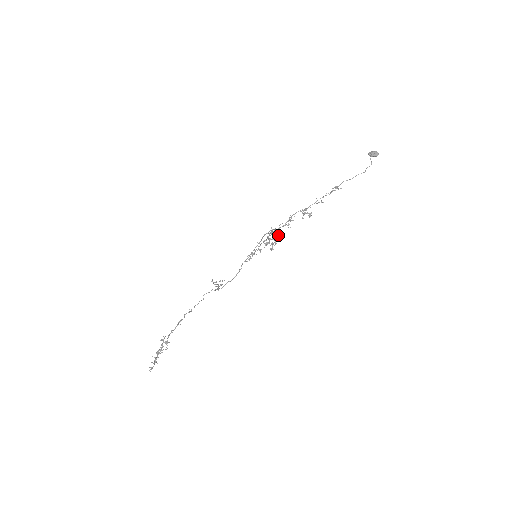
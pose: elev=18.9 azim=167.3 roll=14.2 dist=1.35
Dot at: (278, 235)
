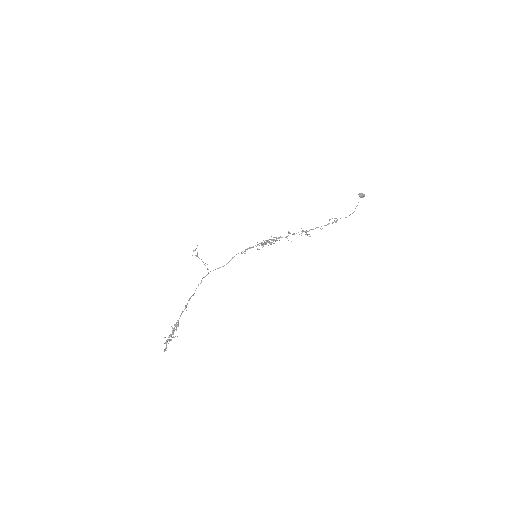
Dot at: occluded
